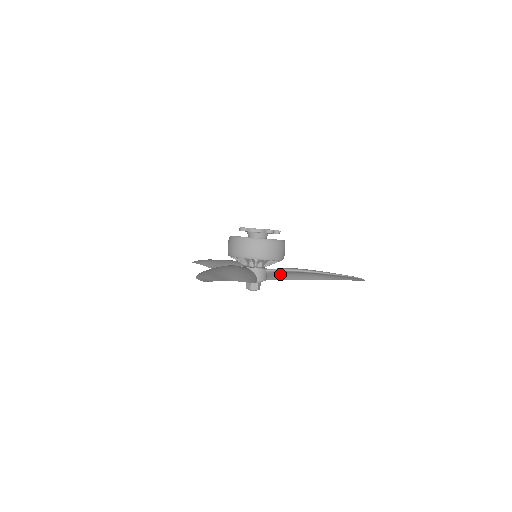
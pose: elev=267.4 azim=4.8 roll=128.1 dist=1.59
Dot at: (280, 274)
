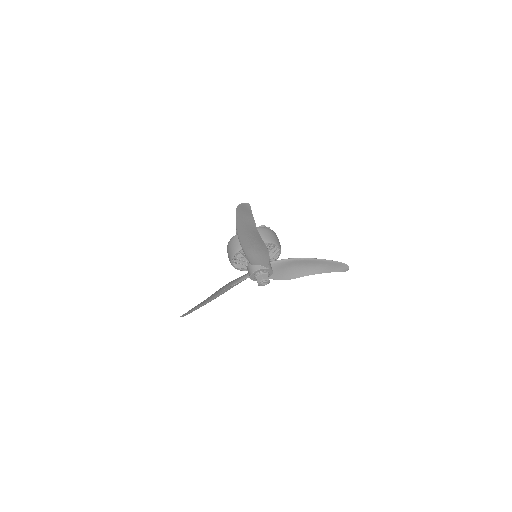
Dot at: (281, 269)
